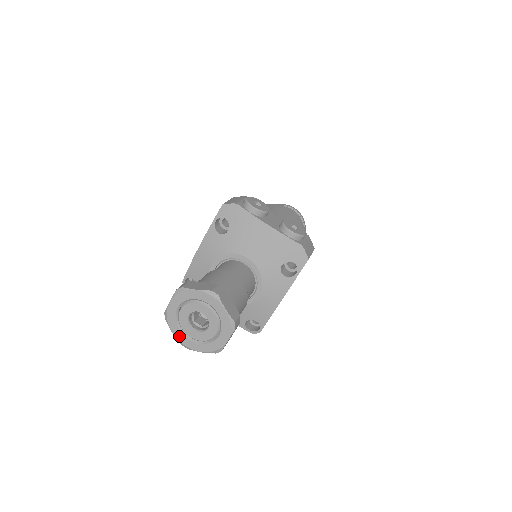
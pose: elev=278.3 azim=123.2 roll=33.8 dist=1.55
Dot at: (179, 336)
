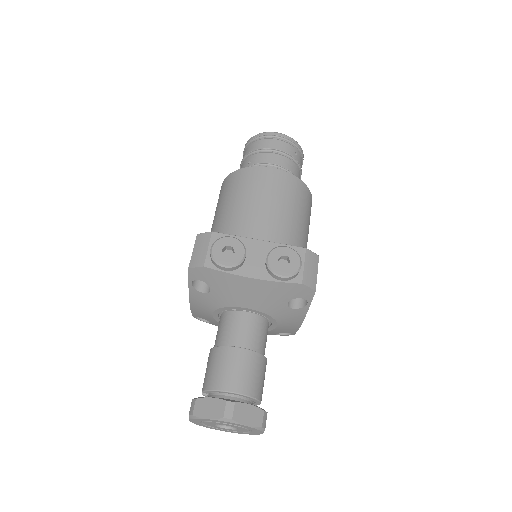
Dot at: (215, 429)
